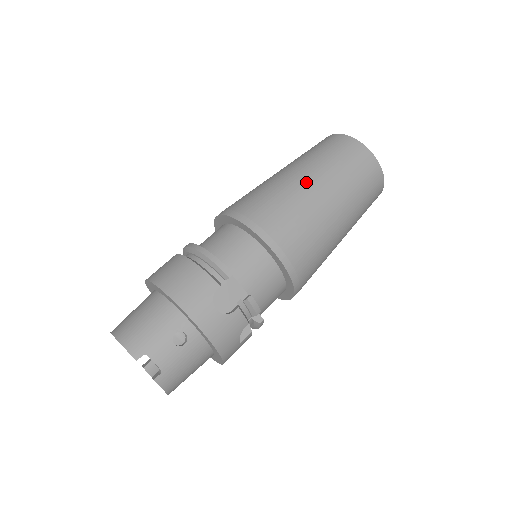
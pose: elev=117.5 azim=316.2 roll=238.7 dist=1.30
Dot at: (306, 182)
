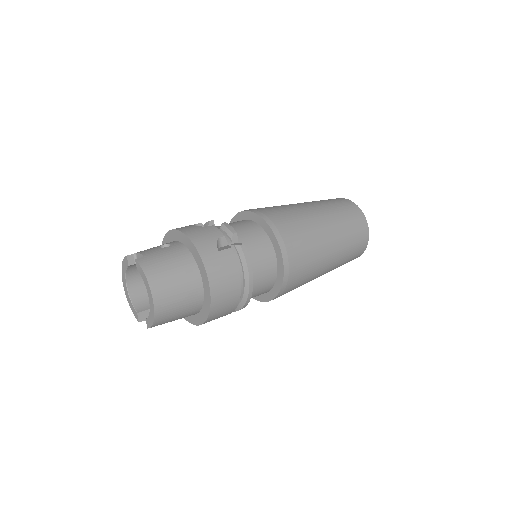
Dot at: occluded
